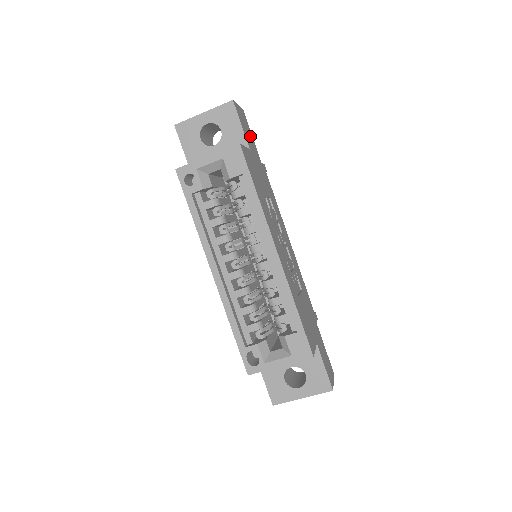
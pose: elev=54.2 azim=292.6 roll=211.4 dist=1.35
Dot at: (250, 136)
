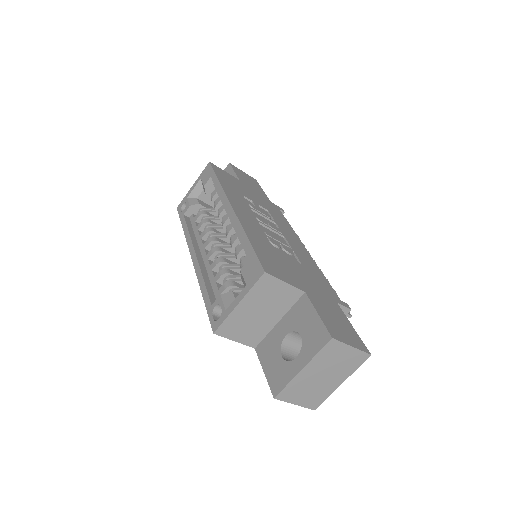
Dot at: (255, 186)
